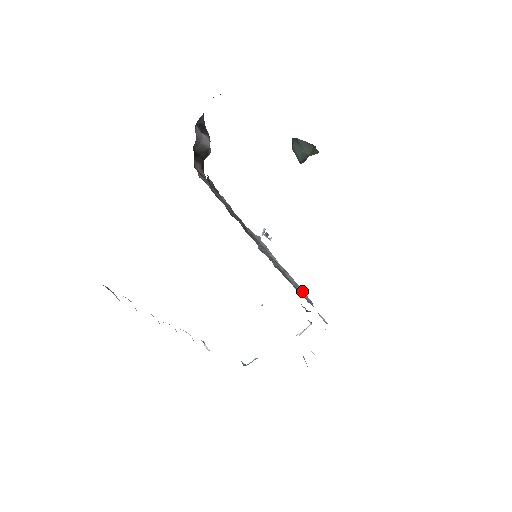
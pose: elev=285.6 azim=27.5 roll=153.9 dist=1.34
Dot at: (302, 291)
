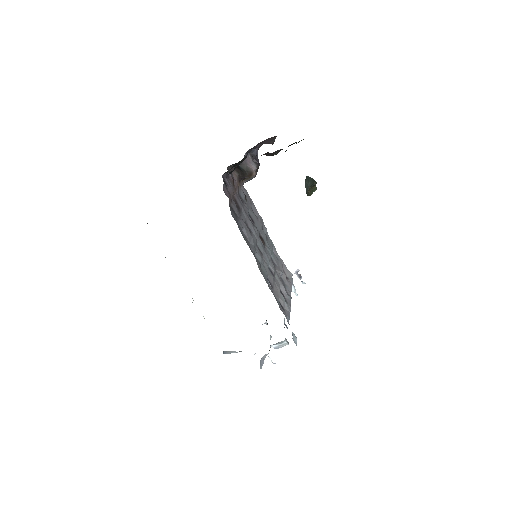
Dot at: (289, 309)
